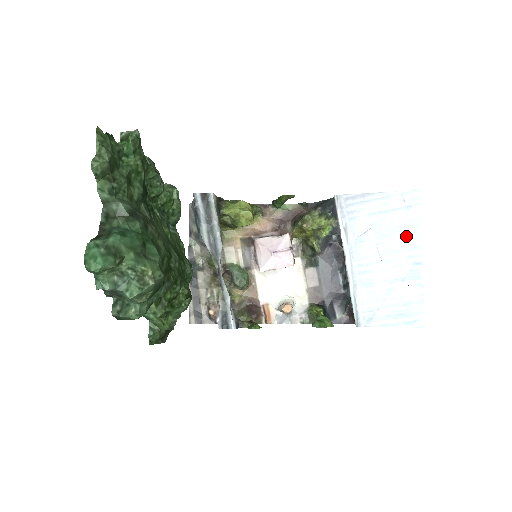
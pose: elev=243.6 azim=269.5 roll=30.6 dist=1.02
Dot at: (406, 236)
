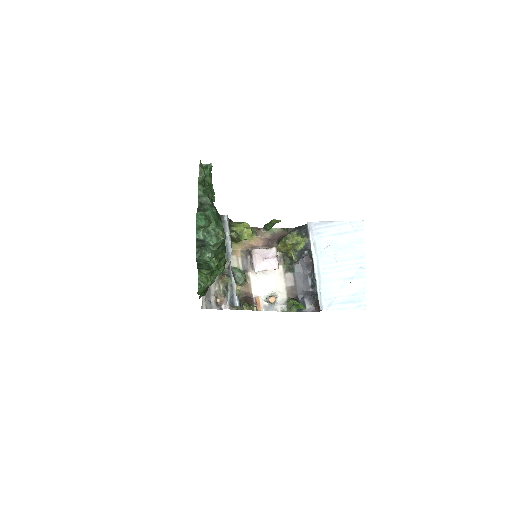
Dot at: (354, 250)
